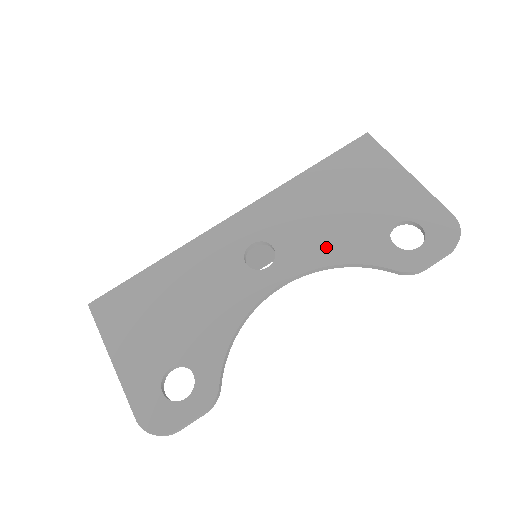
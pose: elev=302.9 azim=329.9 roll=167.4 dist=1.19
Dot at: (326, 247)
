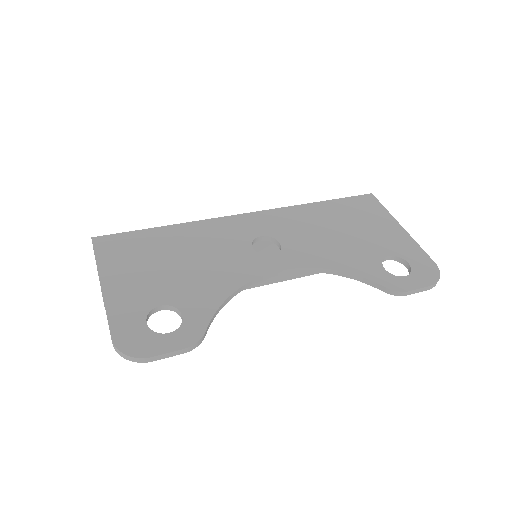
Dot at: (327, 255)
